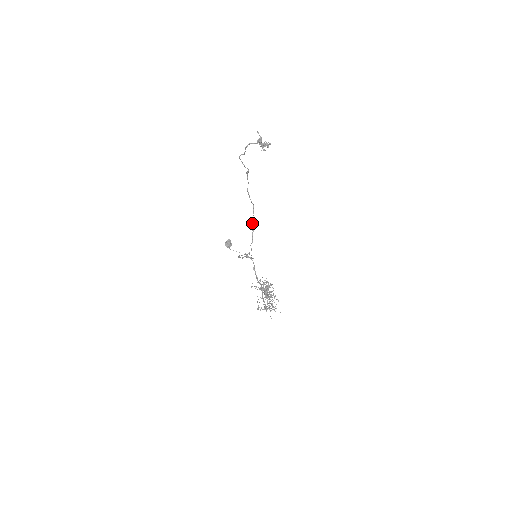
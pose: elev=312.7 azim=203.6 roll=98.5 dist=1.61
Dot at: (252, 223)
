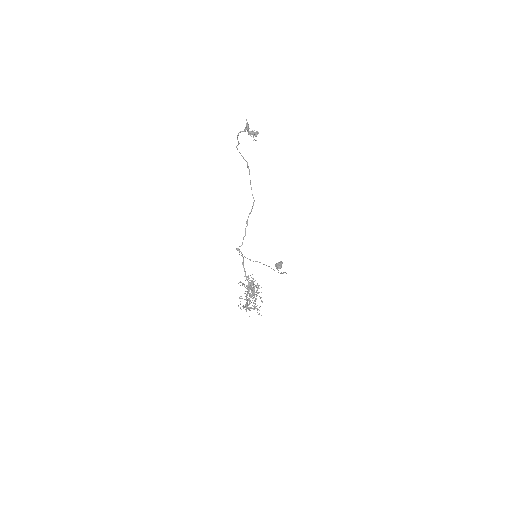
Dot at: (248, 217)
